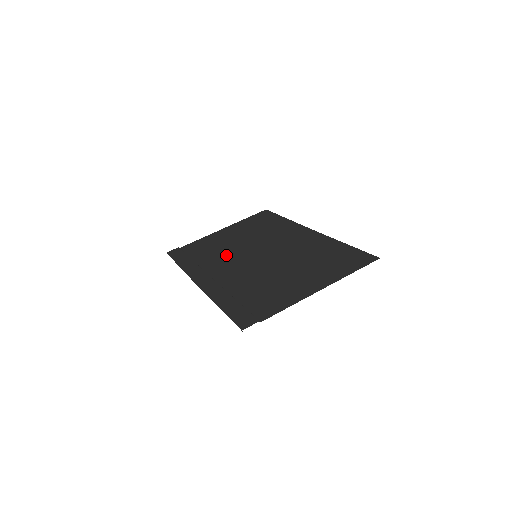
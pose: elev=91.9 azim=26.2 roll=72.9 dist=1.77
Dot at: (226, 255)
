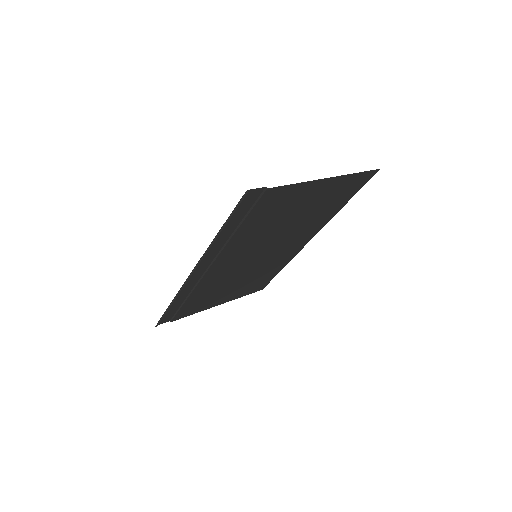
Dot at: (223, 279)
